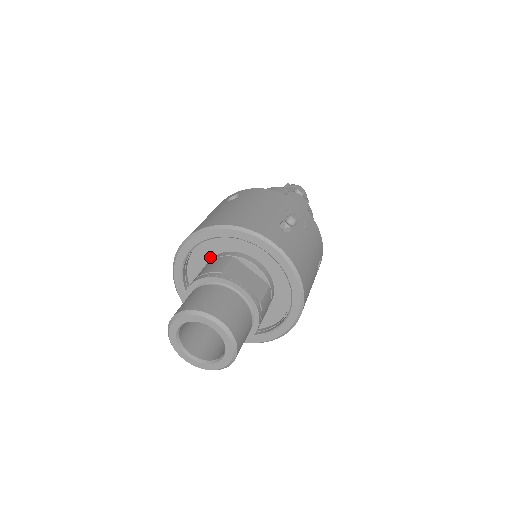
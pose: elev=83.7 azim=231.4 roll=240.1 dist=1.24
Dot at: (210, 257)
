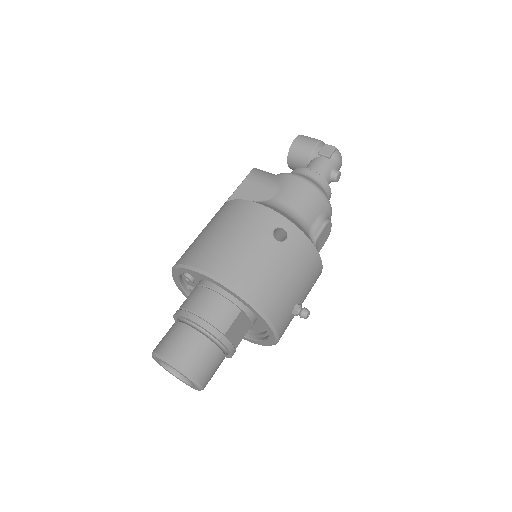
Dot at: occluded
